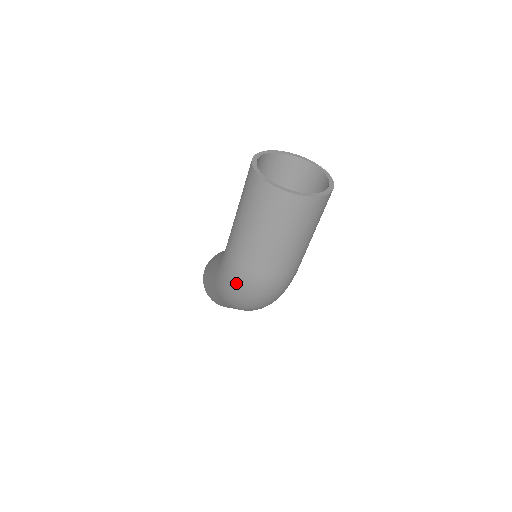
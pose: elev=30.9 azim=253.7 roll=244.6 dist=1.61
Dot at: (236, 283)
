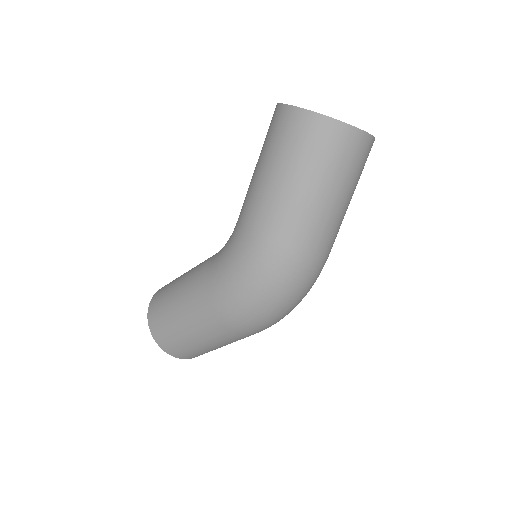
Dot at: (271, 278)
